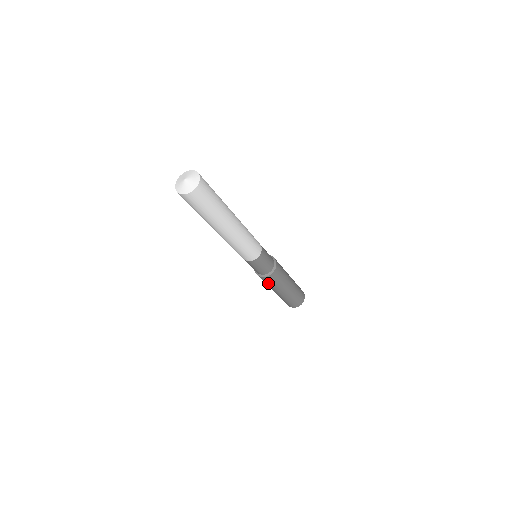
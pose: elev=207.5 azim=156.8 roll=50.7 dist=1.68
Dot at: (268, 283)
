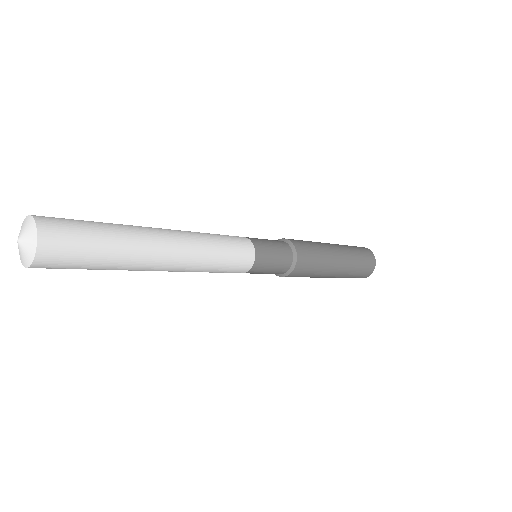
Dot at: (303, 276)
